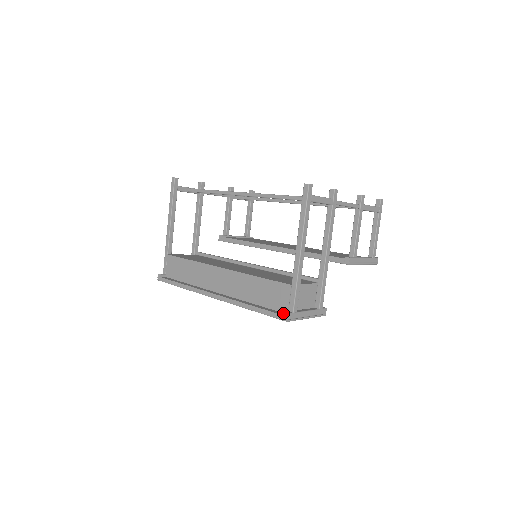
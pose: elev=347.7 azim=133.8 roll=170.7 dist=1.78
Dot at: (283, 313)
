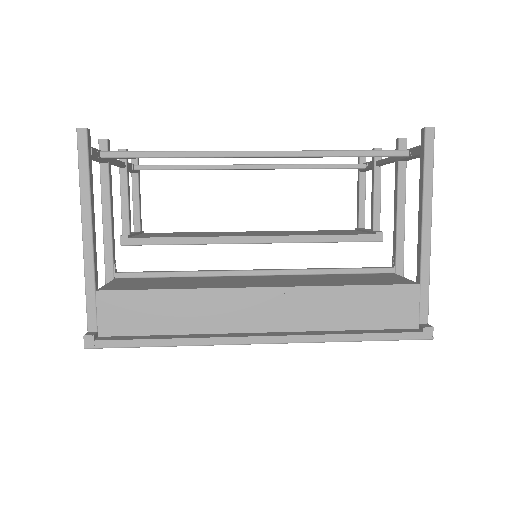
Dot at: (425, 329)
